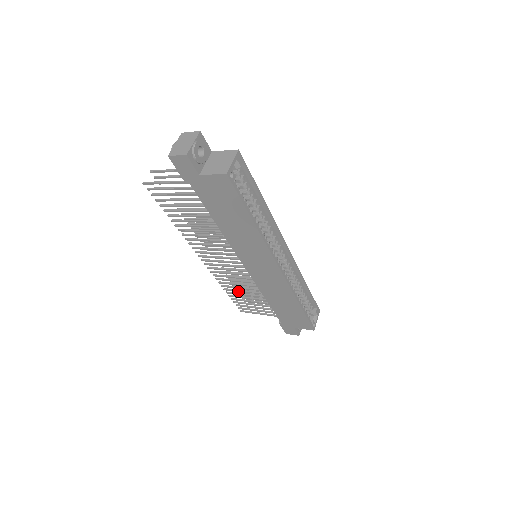
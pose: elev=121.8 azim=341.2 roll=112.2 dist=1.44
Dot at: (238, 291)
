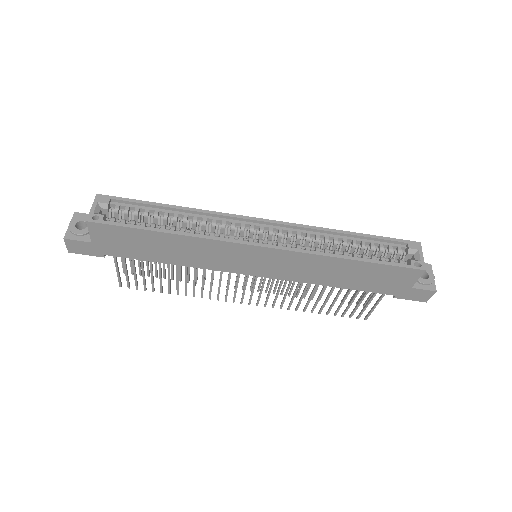
Dot at: (316, 303)
